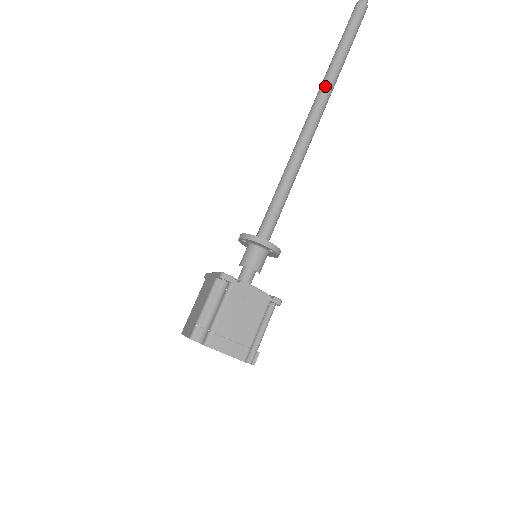
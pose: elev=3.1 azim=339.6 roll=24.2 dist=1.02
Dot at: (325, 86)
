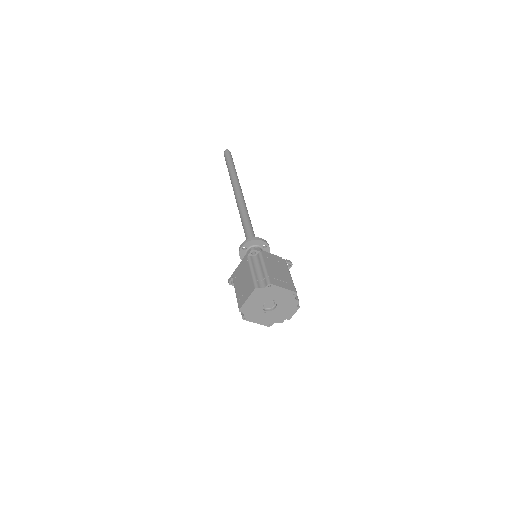
Dot at: (235, 180)
